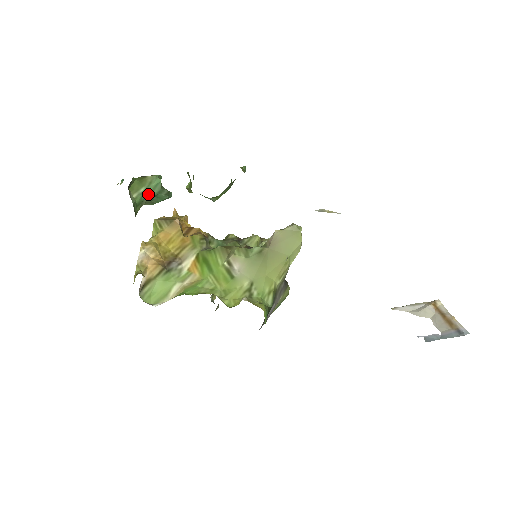
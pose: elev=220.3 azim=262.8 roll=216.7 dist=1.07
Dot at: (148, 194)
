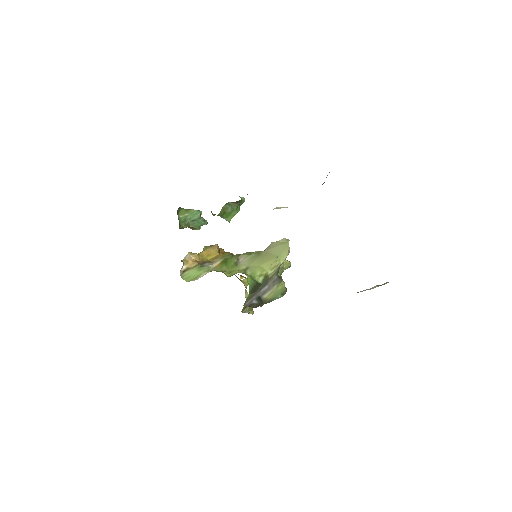
Dot at: (190, 218)
